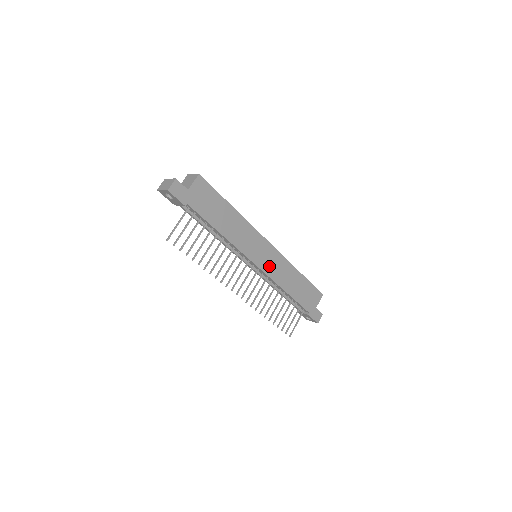
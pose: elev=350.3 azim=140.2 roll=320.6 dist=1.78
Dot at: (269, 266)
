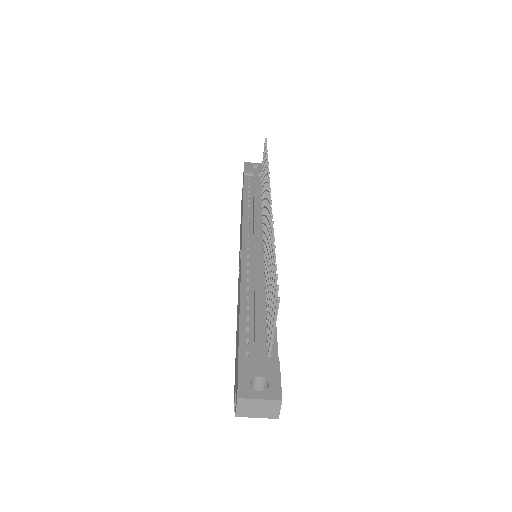
Dot at: occluded
